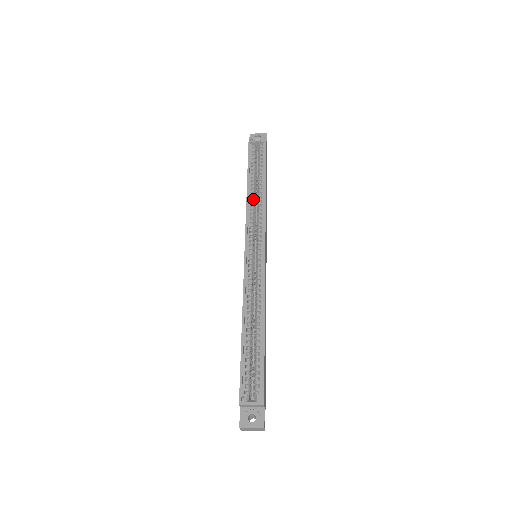
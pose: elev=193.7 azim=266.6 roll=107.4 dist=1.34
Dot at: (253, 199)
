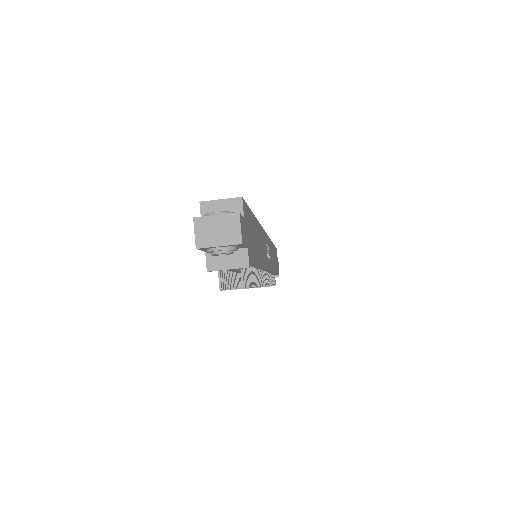
Dot at: occluded
